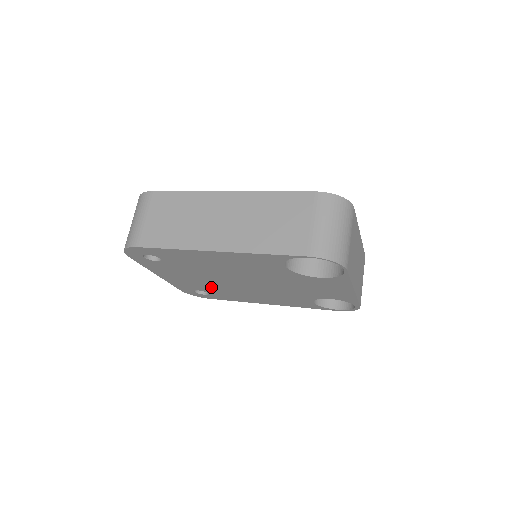
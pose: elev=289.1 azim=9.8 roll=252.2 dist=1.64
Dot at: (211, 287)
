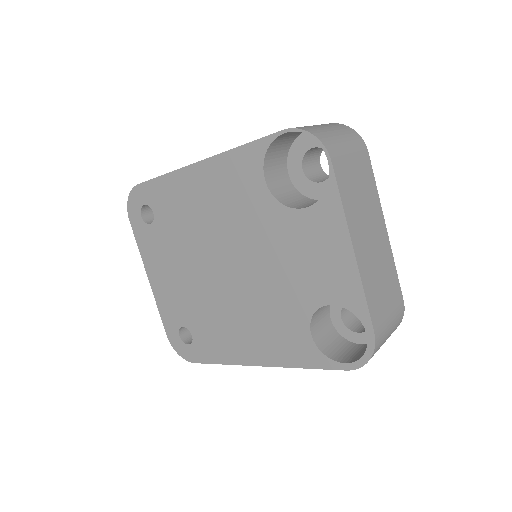
Dot at: (196, 307)
